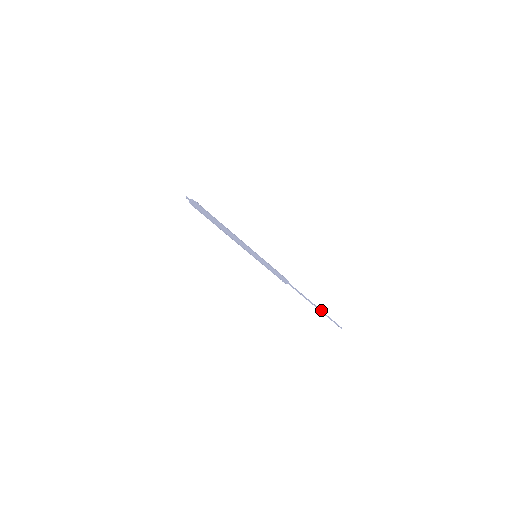
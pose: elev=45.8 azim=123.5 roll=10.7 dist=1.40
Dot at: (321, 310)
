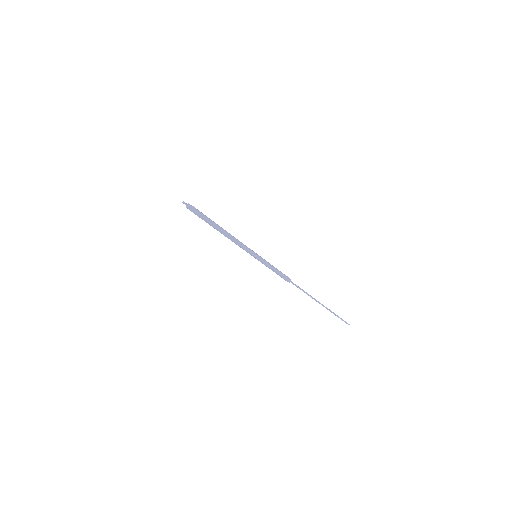
Dot at: occluded
